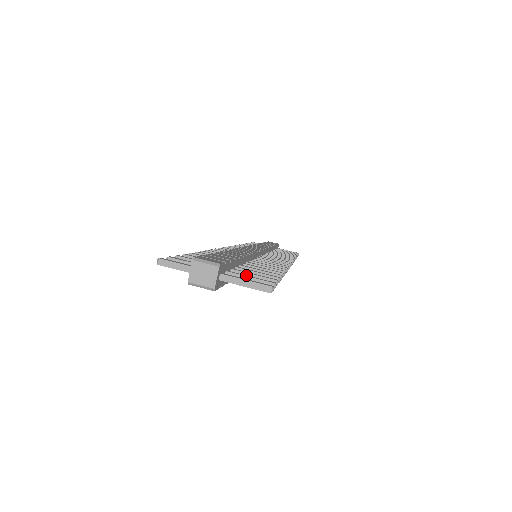
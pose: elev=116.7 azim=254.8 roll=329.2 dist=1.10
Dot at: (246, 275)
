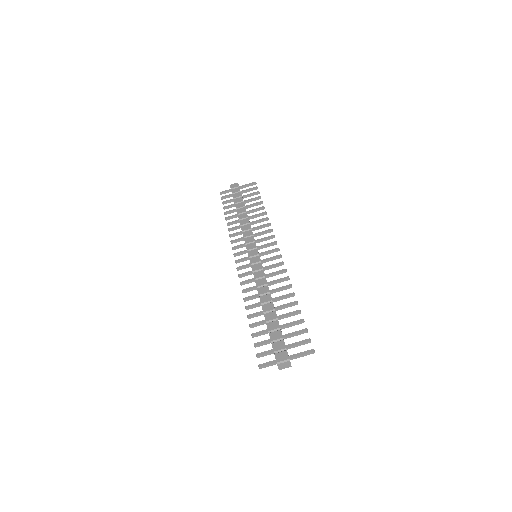
Dot at: (295, 343)
